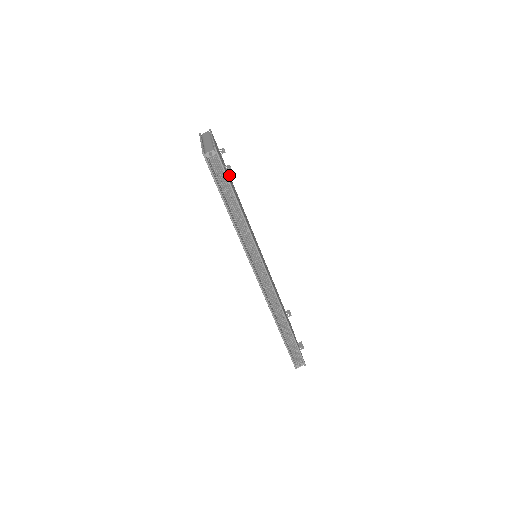
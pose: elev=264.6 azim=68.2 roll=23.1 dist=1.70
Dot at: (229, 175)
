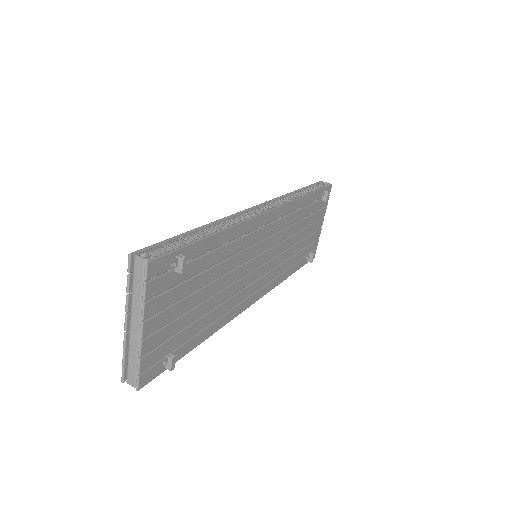
Dot at: (297, 264)
